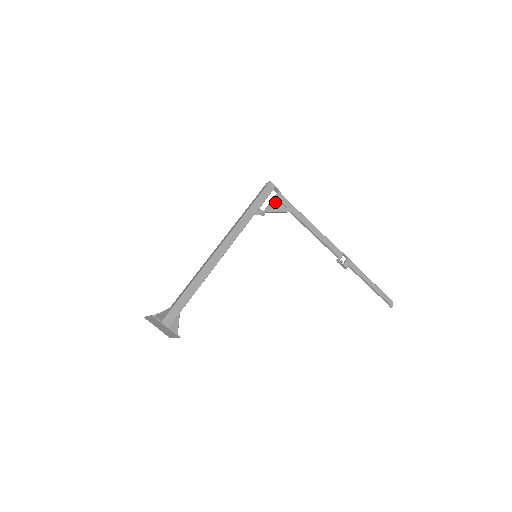
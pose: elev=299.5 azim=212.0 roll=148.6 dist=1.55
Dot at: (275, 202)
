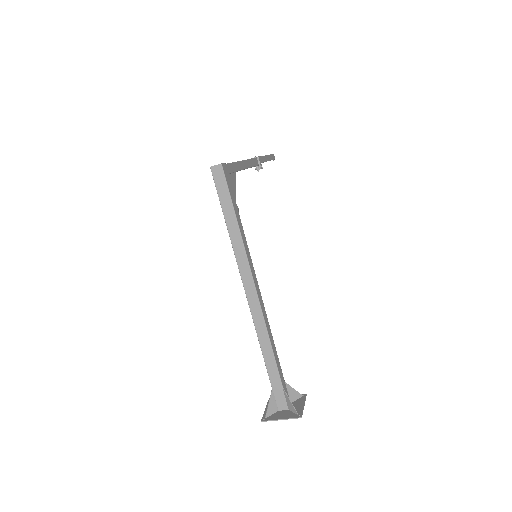
Dot at: (230, 181)
